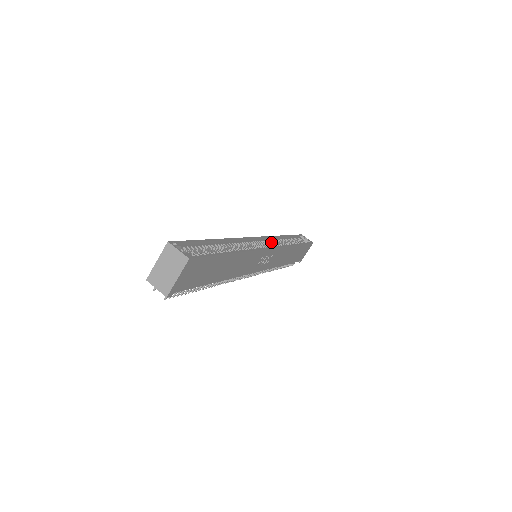
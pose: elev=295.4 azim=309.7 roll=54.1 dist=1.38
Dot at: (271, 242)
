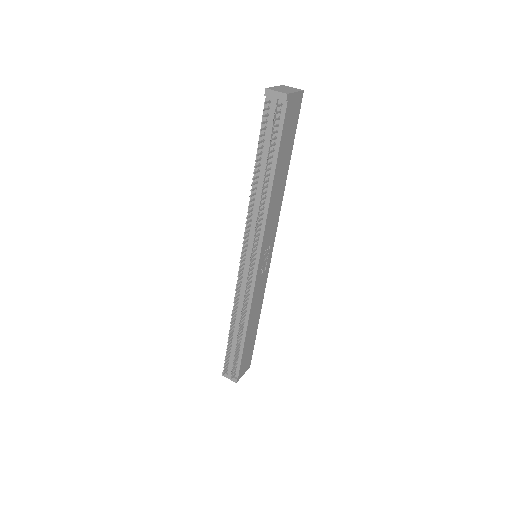
Dot at: occluded
